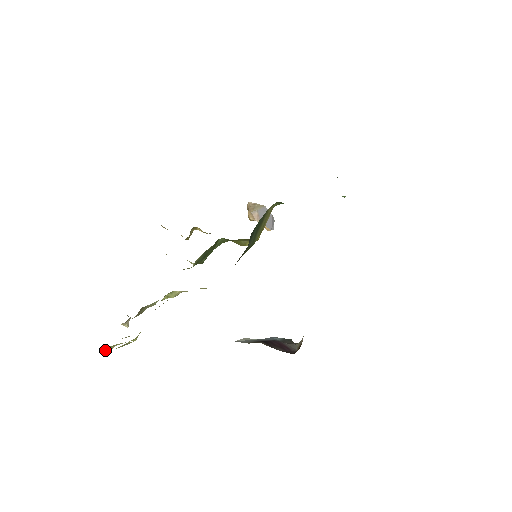
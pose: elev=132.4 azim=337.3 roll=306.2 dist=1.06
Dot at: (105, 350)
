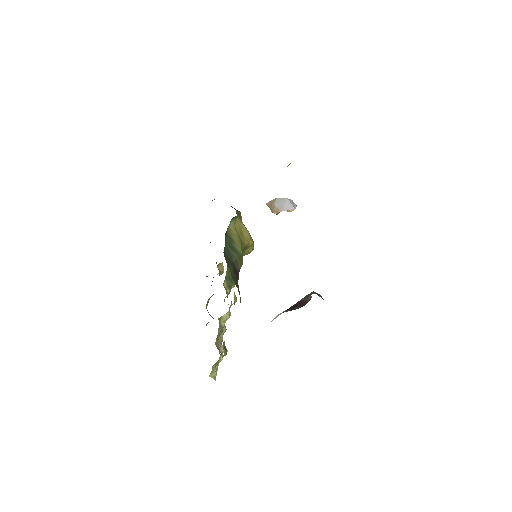
Dot at: (211, 377)
